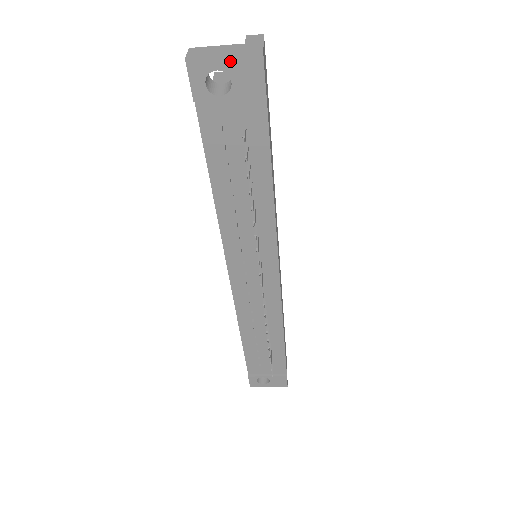
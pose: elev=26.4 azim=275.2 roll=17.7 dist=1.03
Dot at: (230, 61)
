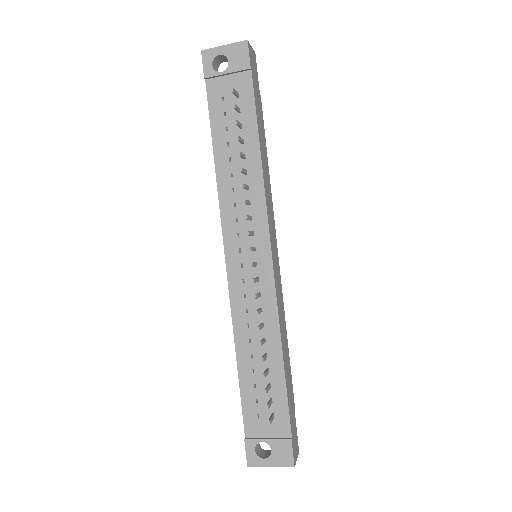
Dot at: (228, 48)
